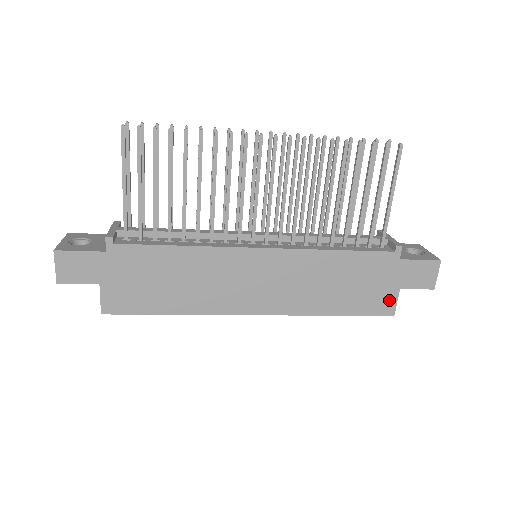
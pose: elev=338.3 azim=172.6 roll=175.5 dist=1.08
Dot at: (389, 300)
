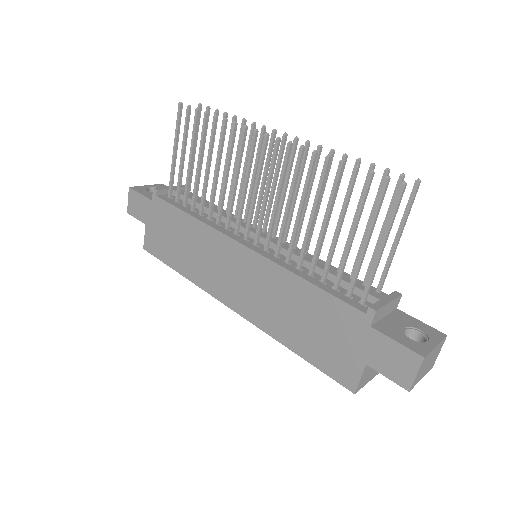
Dot at: (351, 370)
